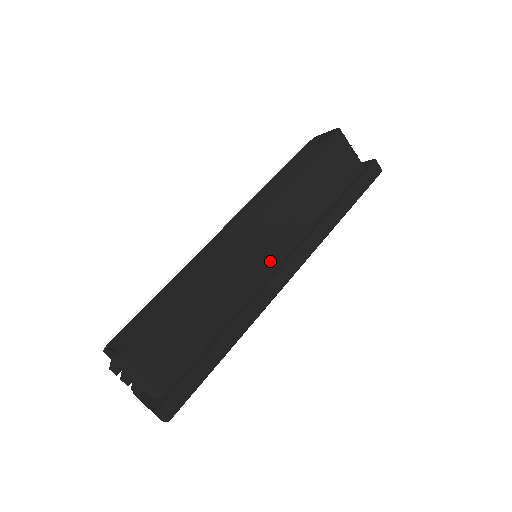
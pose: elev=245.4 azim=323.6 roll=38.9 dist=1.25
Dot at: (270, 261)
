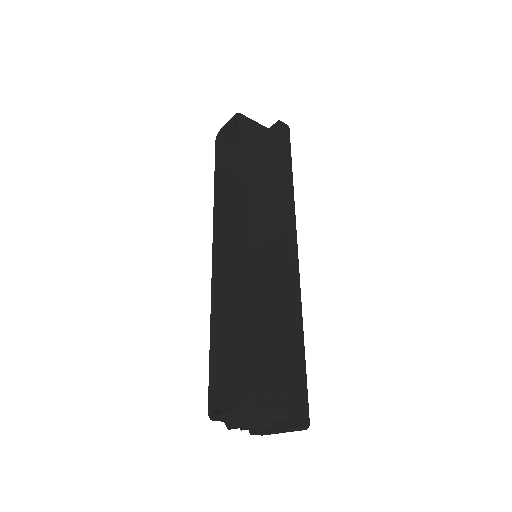
Dot at: (277, 250)
